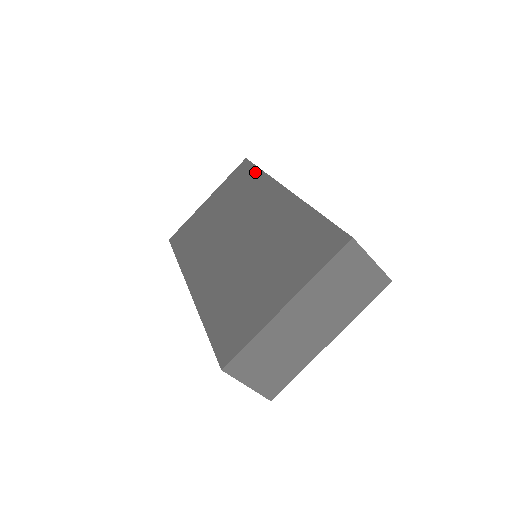
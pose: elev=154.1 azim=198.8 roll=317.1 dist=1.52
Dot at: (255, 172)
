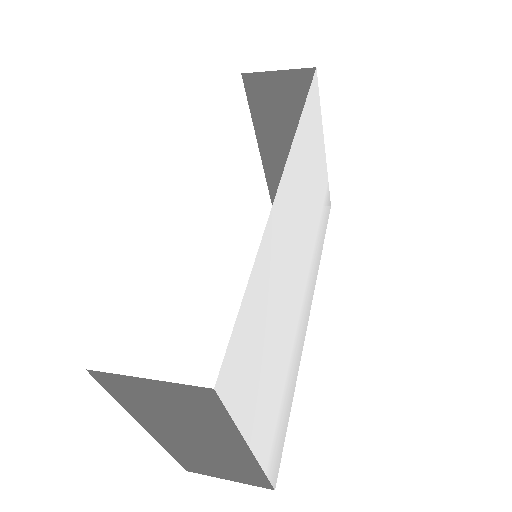
Dot at: occluded
